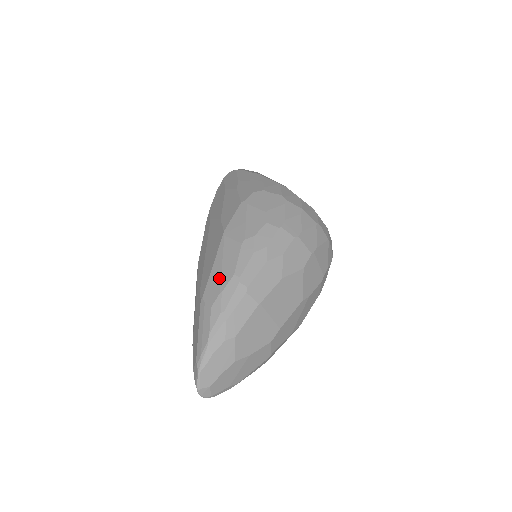
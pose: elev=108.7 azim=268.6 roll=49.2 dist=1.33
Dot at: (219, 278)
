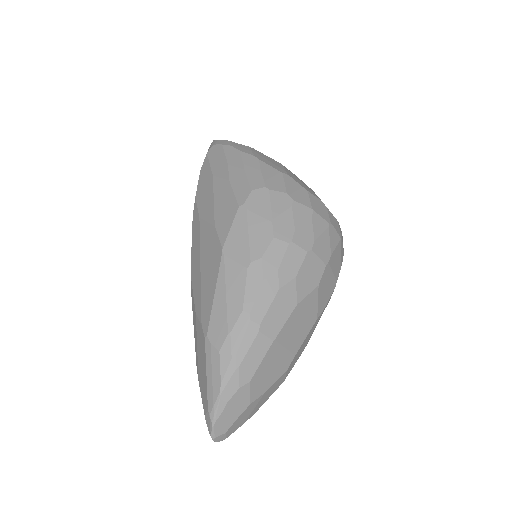
Dot at: (225, 313)
